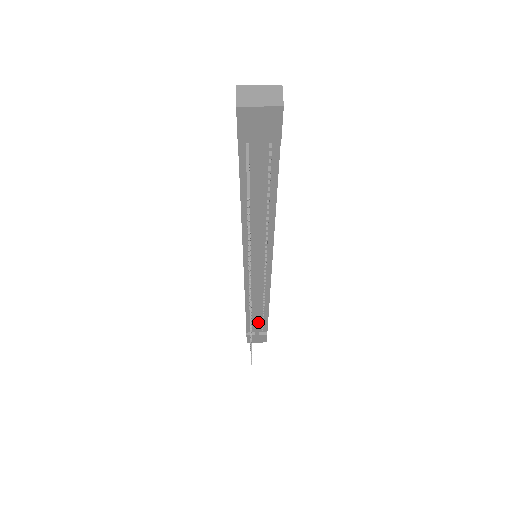
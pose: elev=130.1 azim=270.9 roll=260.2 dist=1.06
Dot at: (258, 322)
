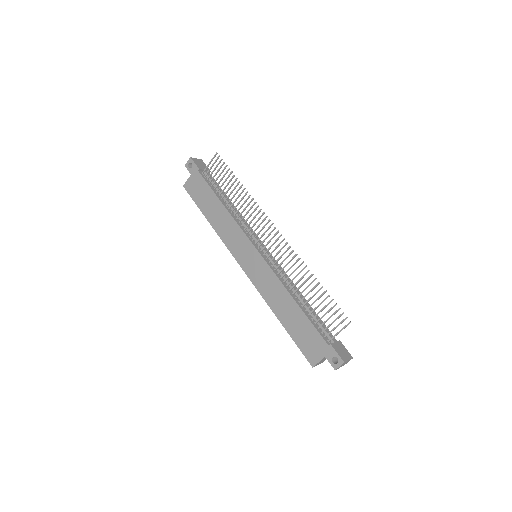
Dot at: (316, 316)
